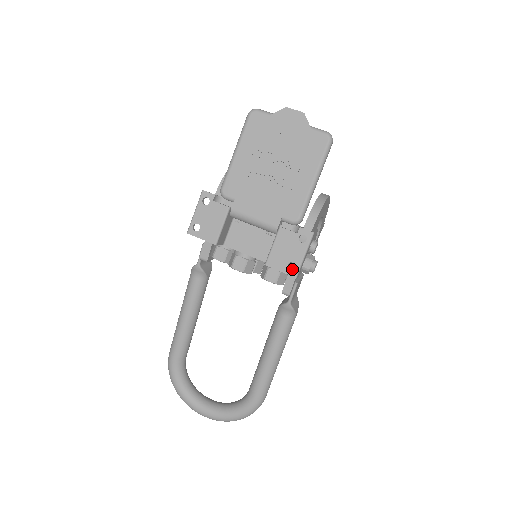
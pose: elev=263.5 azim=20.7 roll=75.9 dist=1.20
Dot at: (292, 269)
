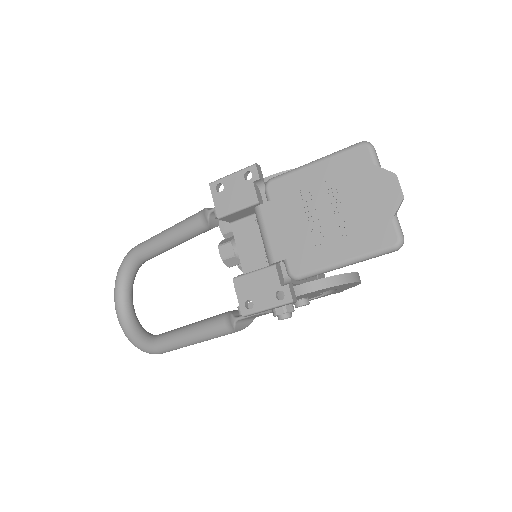
Dot at: occluded
